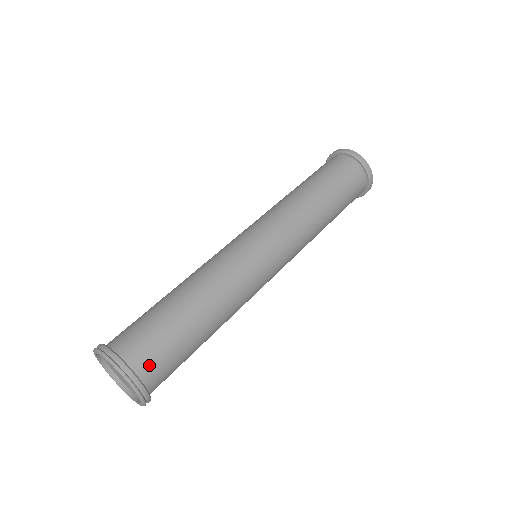
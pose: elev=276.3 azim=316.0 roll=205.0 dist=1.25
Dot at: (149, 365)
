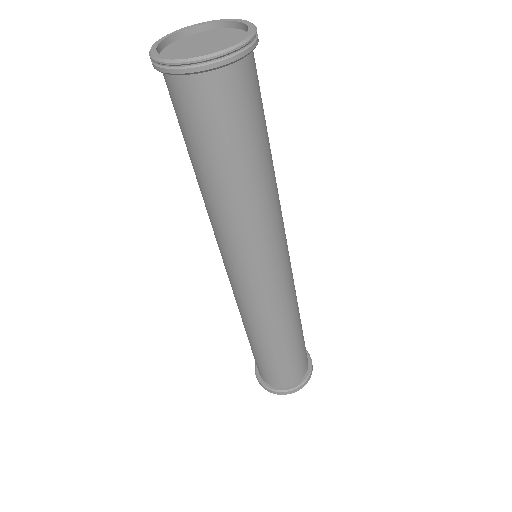
Dot at: (252, 73)
